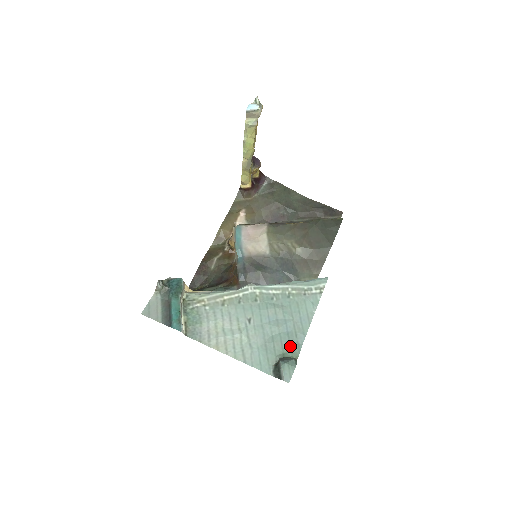
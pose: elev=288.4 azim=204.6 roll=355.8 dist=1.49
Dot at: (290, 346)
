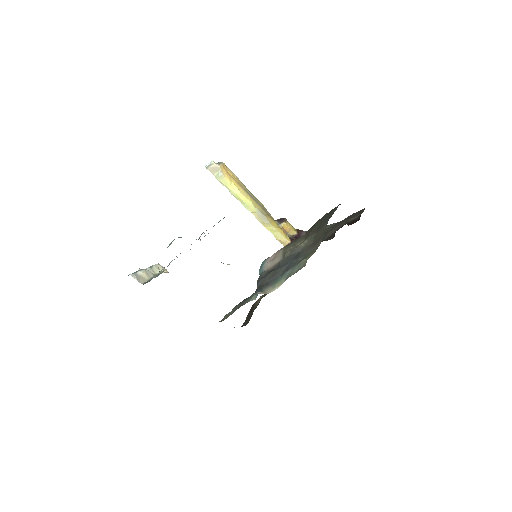
Dot at: occluded
